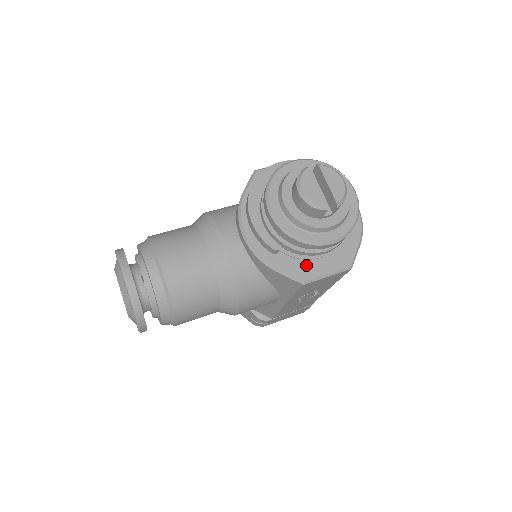
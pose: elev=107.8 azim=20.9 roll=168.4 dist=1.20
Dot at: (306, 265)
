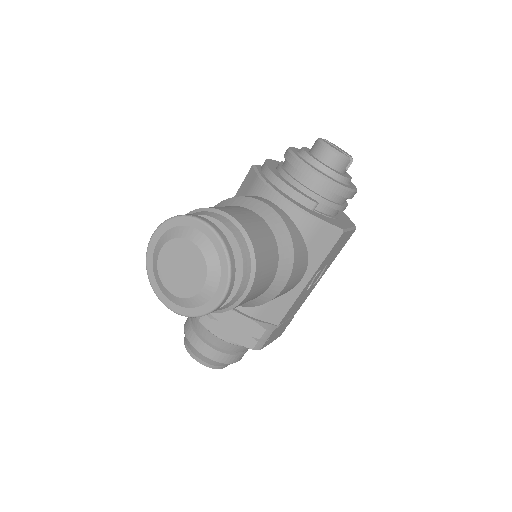
Dot at: (335, 221)
